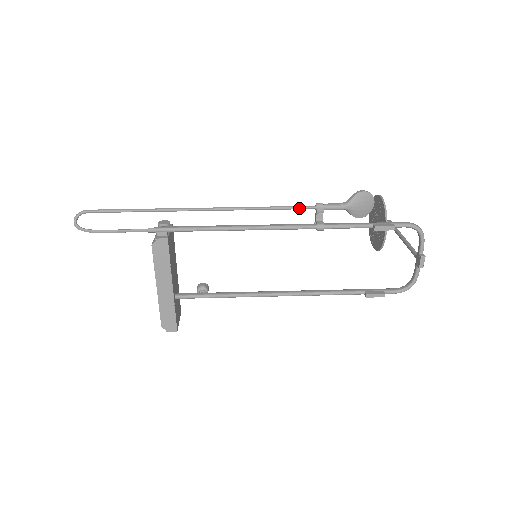
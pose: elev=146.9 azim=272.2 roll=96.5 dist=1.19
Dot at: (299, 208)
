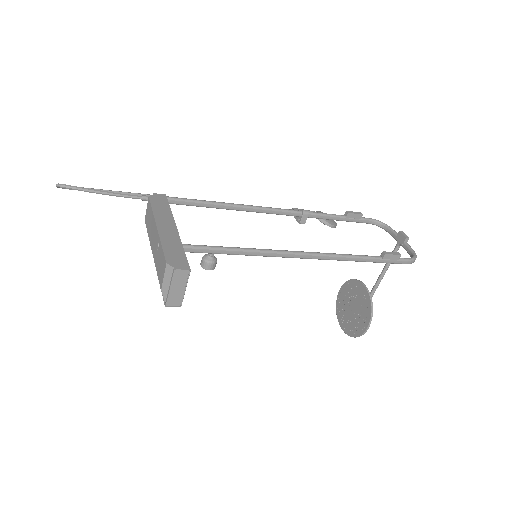
Dot at: occluded
